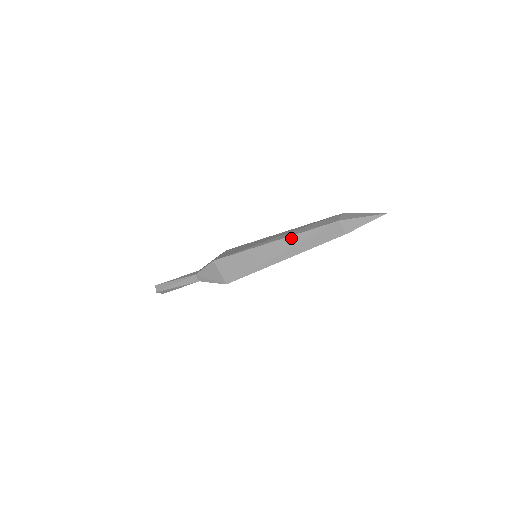
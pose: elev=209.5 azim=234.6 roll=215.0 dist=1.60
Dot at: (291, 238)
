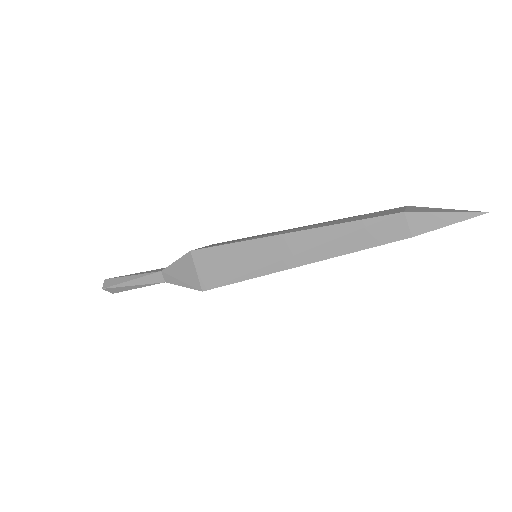
Dot at: (317, 231)
